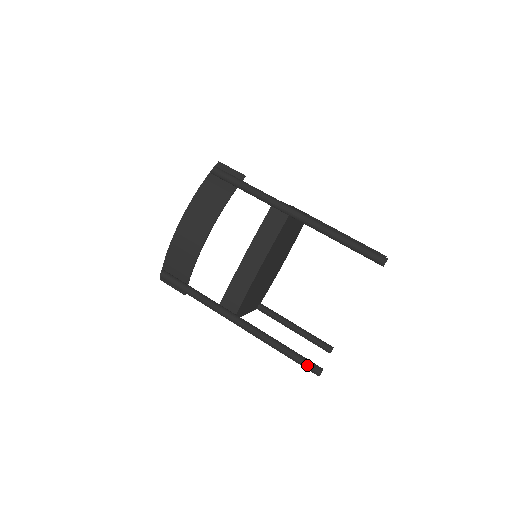
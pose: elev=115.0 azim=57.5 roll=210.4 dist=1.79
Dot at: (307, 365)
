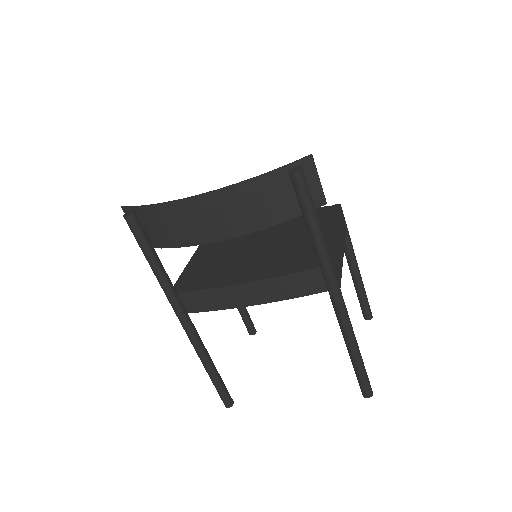
Dot at: (222, 396)
